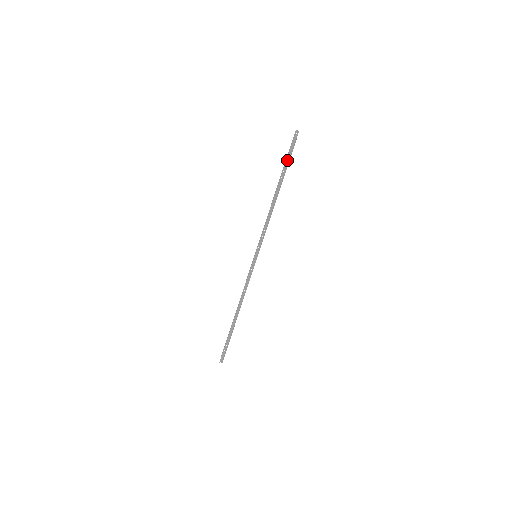
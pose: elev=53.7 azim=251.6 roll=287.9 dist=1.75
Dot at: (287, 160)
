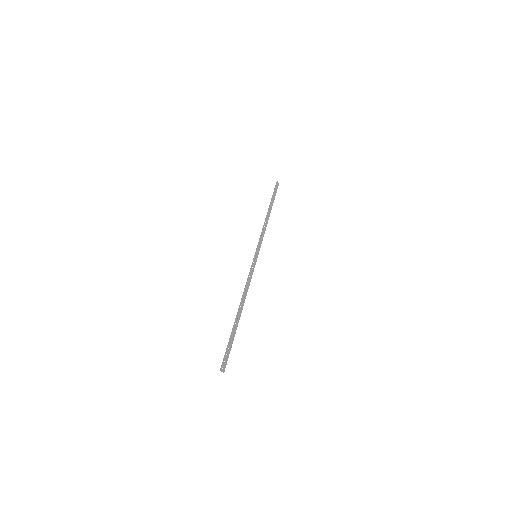
Dot at: (273, 196)
